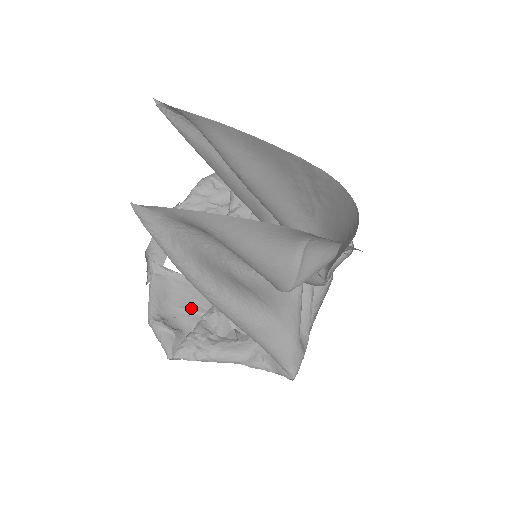
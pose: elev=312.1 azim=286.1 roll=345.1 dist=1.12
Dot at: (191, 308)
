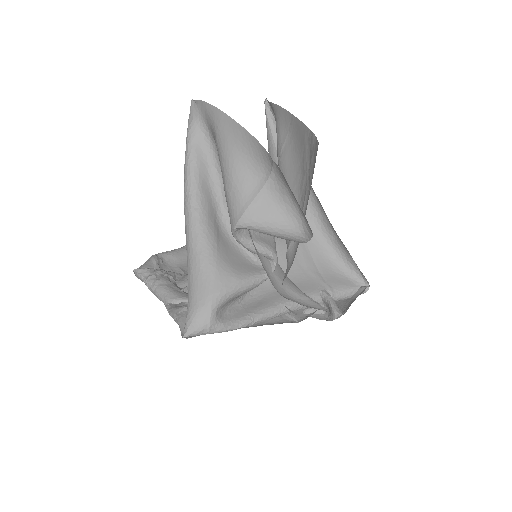
Dot at: (185, 272)
